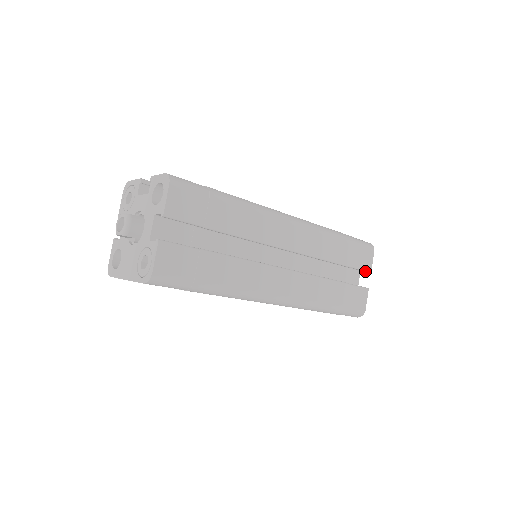
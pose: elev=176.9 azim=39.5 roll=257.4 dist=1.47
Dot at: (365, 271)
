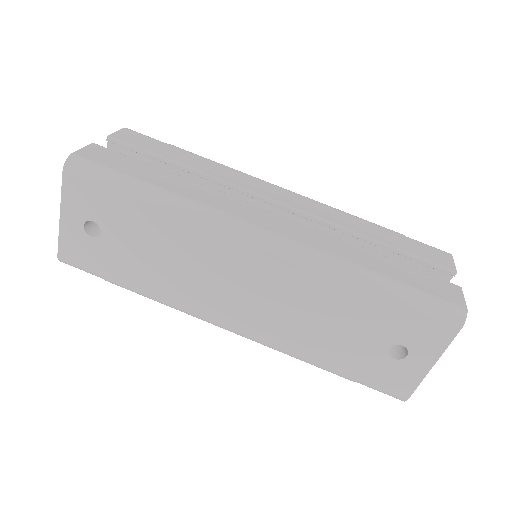
Dot at: (442, 268)
